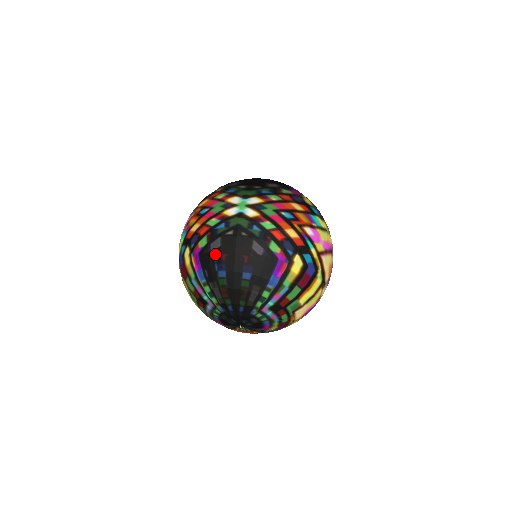
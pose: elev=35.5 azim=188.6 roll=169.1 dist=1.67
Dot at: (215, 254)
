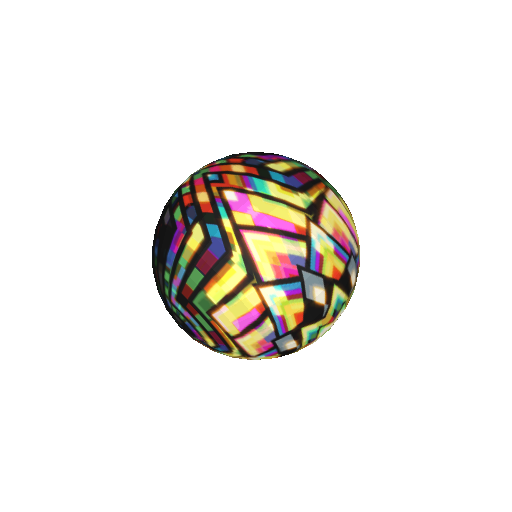
Dot at: occluded
